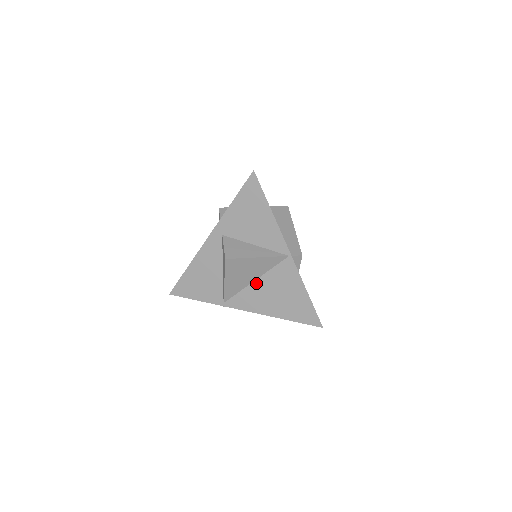
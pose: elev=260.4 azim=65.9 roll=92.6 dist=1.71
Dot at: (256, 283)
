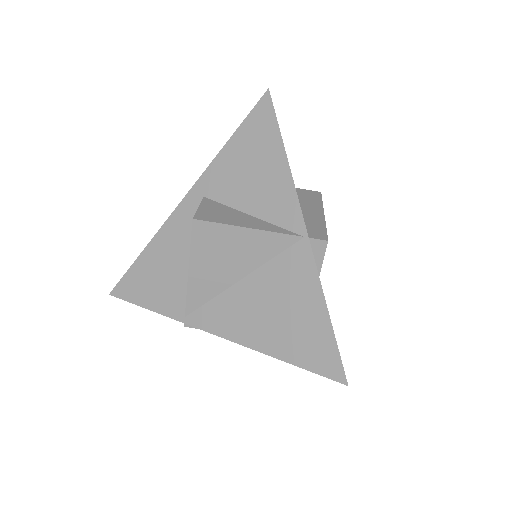
Dot at: (242, 284)
